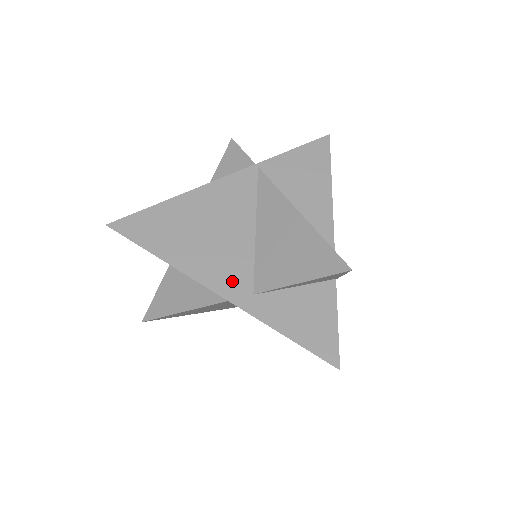
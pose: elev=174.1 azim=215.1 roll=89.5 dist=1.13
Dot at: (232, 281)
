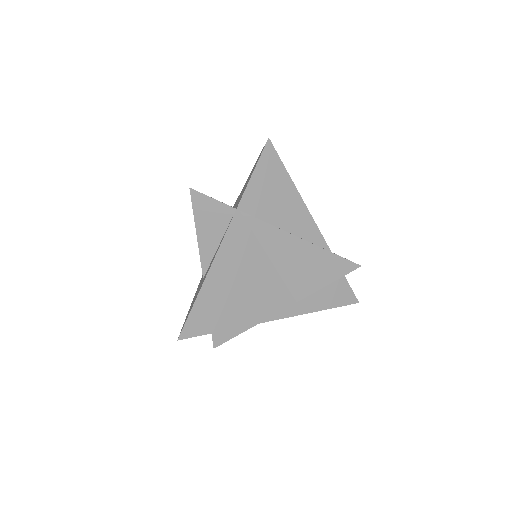
Dot at: (280, 305)
